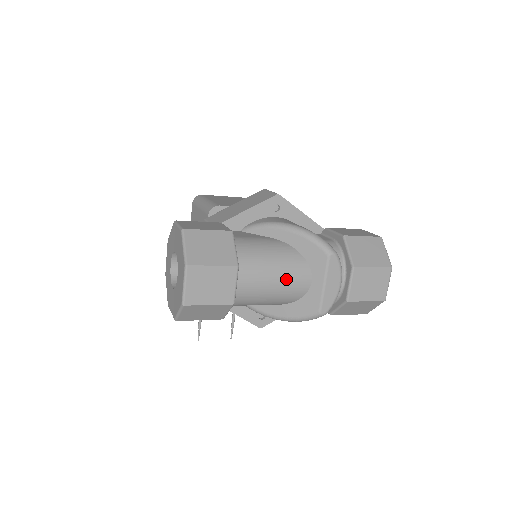
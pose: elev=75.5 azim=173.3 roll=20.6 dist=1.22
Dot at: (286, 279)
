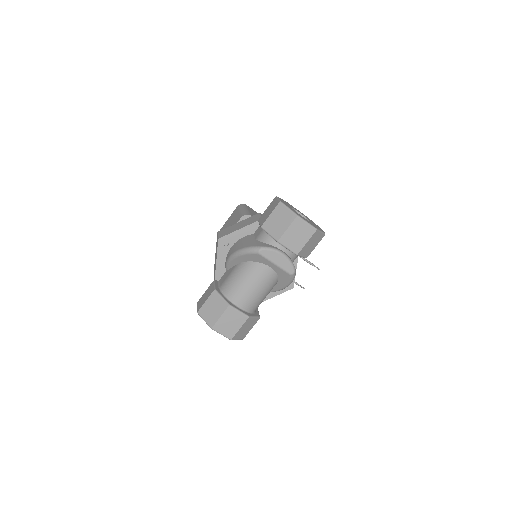
Dot at: (258, 281)
